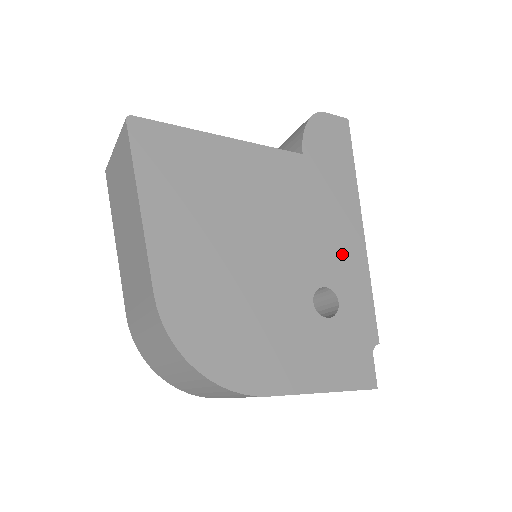
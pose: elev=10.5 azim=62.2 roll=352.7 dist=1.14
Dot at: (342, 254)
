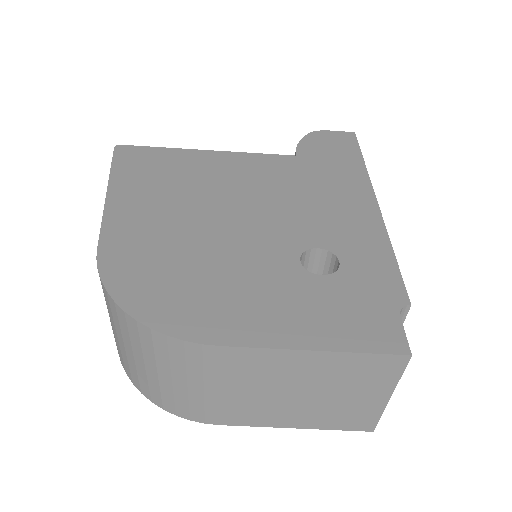
Dot at: (345, 222)
